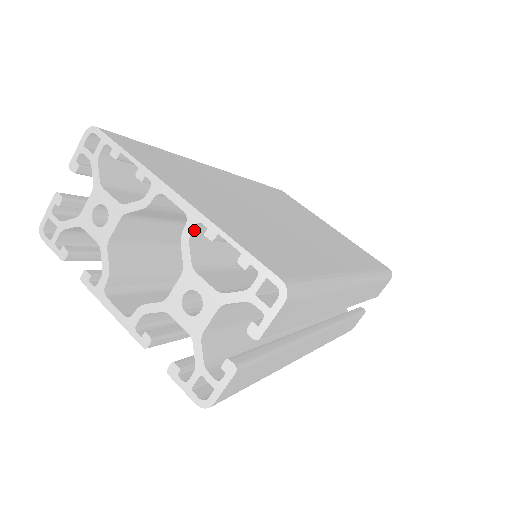
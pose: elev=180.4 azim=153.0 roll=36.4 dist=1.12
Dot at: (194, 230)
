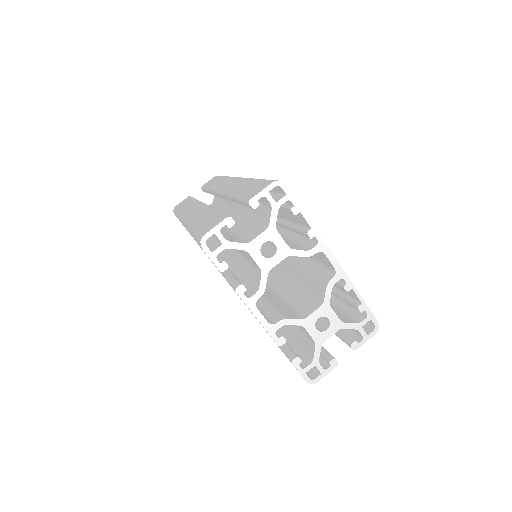
Dot at: (336, 281)
